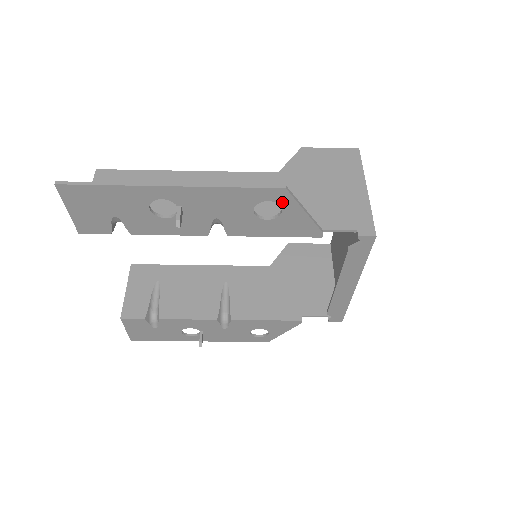
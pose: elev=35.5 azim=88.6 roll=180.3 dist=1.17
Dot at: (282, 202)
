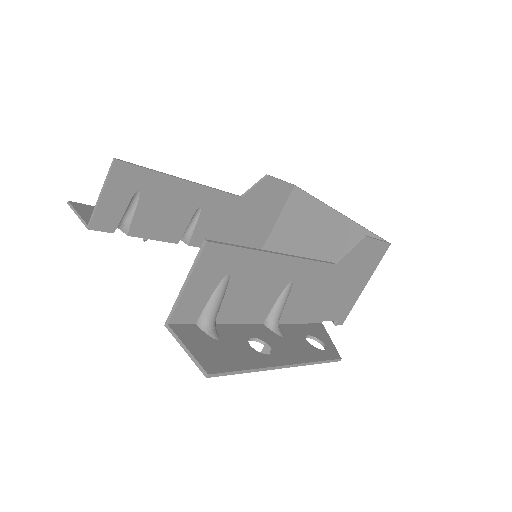
Dot at: occluded
